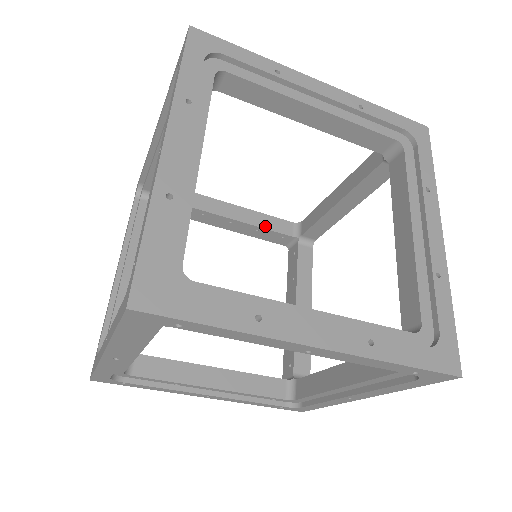
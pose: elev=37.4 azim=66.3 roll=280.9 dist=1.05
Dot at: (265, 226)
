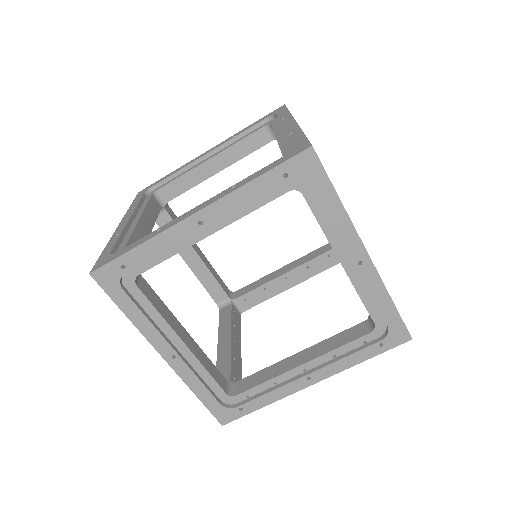
Dot at: (309, 260)
